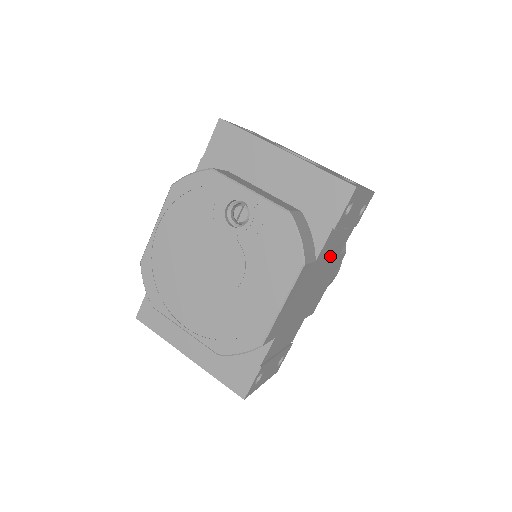
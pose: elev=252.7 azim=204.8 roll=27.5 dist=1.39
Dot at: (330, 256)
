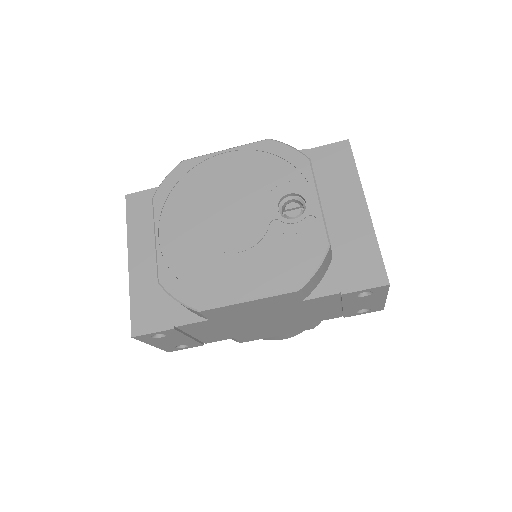
Dot at: (309, 313)
